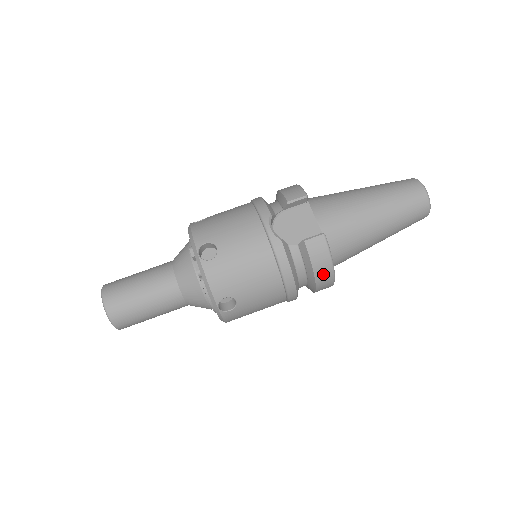
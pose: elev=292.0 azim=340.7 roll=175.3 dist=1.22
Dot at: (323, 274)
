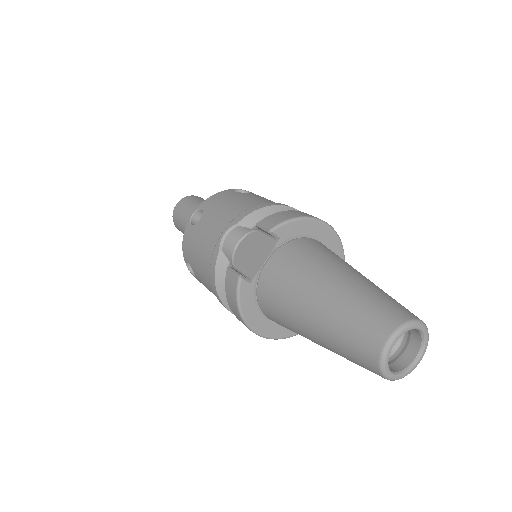
Dot at: (236, 313)
